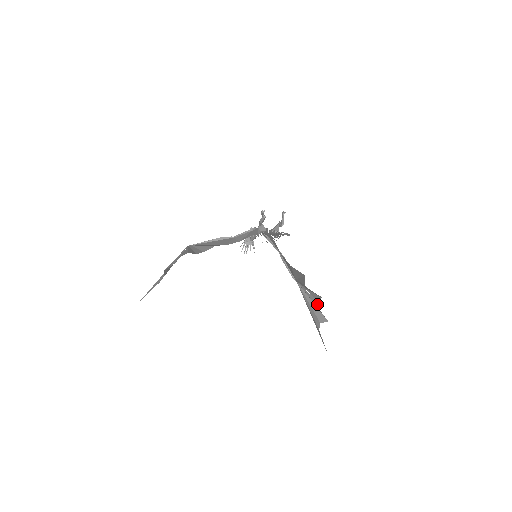
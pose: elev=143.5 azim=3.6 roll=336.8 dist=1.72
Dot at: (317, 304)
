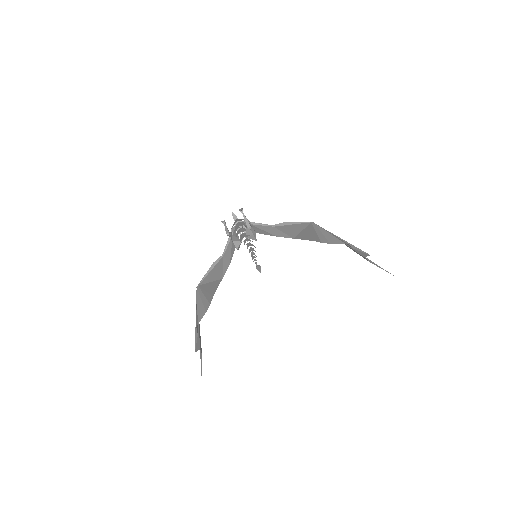
Dot at: occluded
